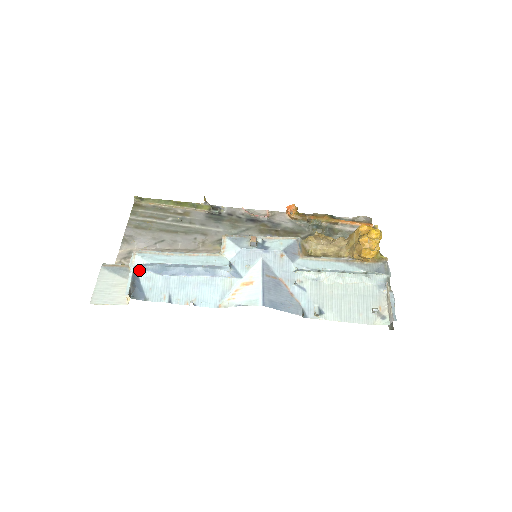
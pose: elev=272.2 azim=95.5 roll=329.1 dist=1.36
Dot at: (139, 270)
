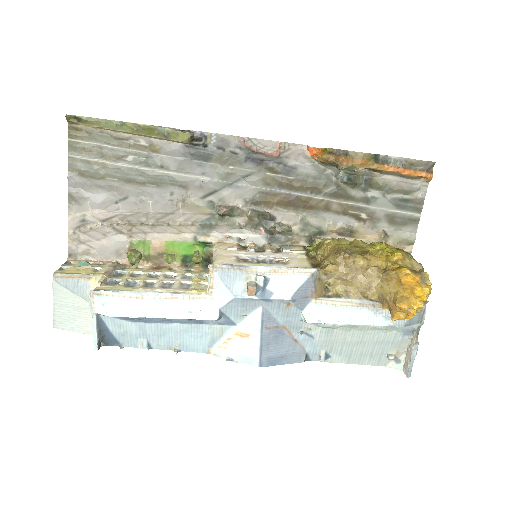
Dot at: (104, 317)
